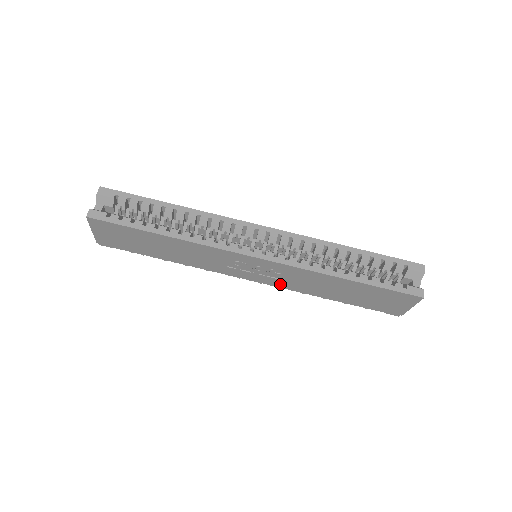
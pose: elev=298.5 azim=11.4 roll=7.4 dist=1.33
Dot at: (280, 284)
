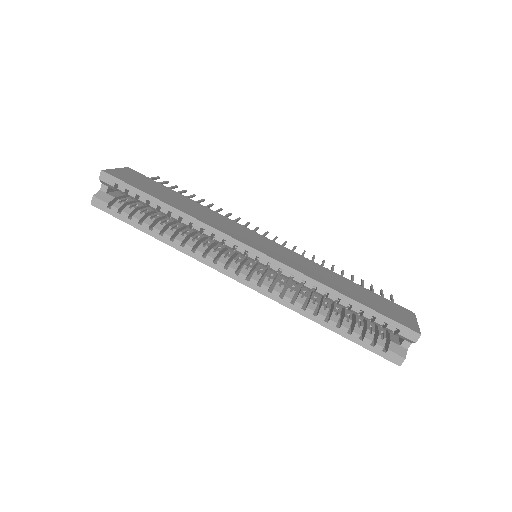
Dot at: occluded
